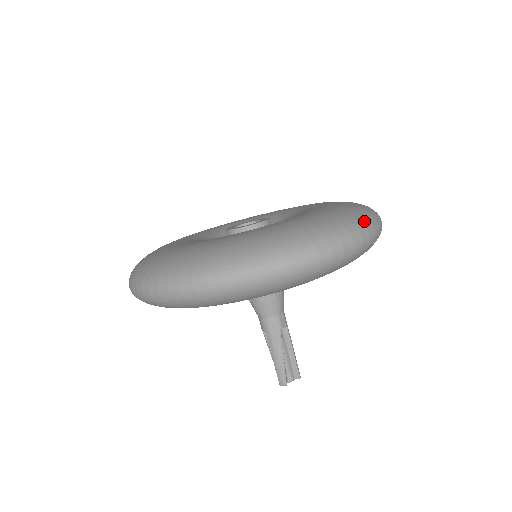
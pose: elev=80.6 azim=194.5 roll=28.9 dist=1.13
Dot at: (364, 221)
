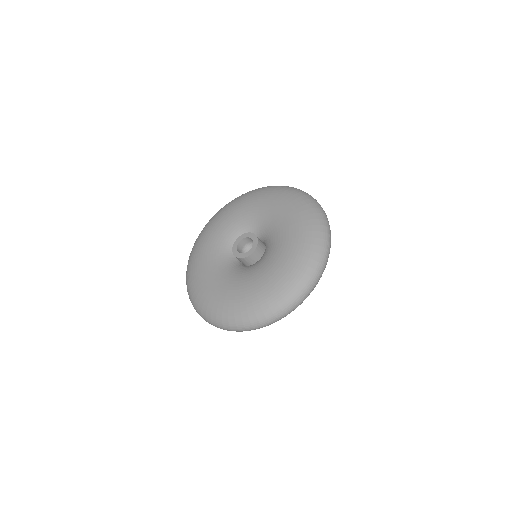
Dot at: (245, 324)
